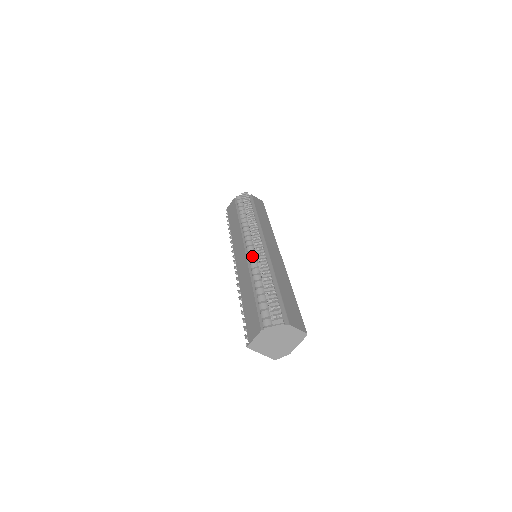
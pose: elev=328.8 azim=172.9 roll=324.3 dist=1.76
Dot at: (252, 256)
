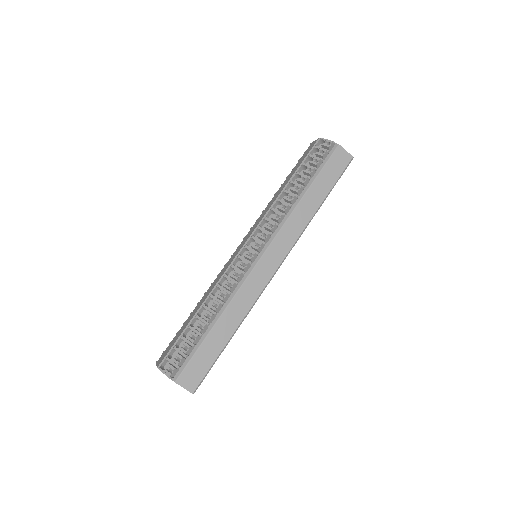
Dot at: (233, 267)
